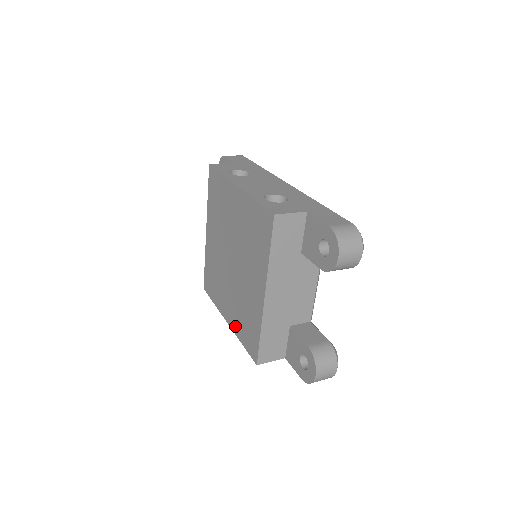
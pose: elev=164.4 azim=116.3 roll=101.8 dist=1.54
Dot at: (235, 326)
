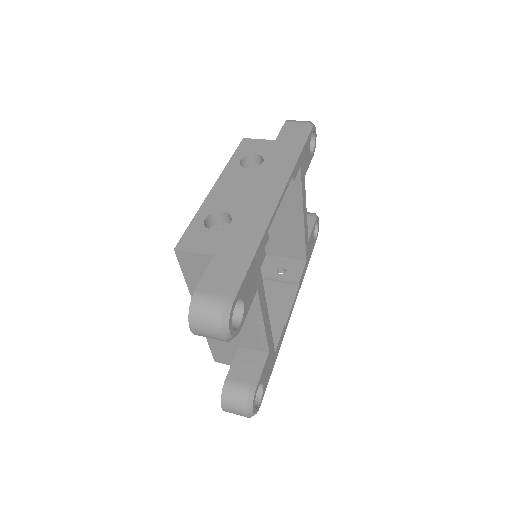
Dot at: occluded
